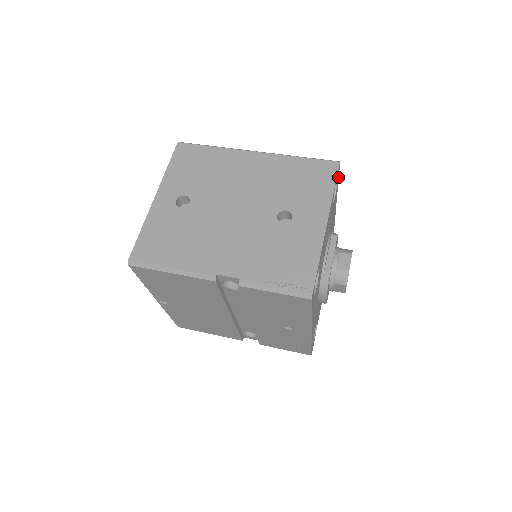
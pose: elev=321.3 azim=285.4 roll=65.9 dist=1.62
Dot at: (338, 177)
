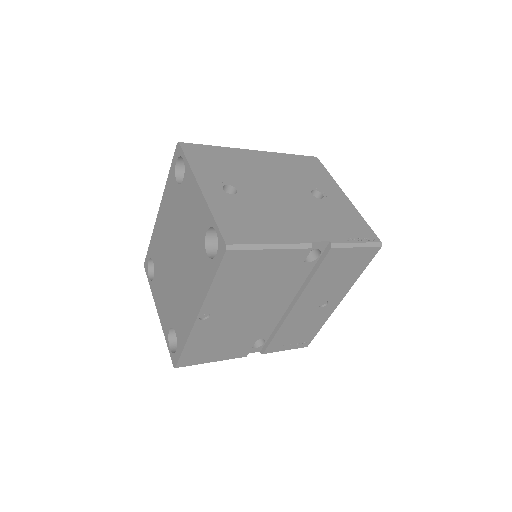
Dot at: occluded
